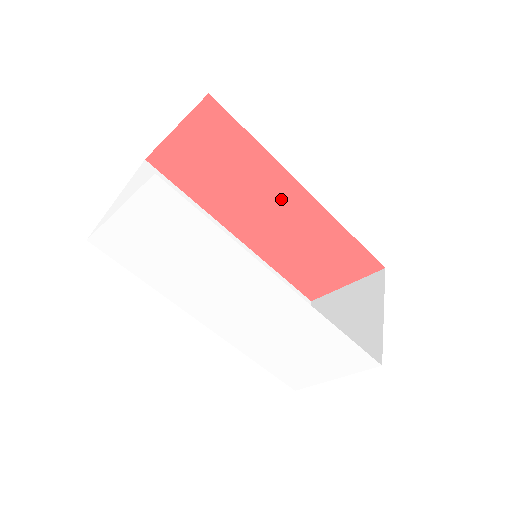
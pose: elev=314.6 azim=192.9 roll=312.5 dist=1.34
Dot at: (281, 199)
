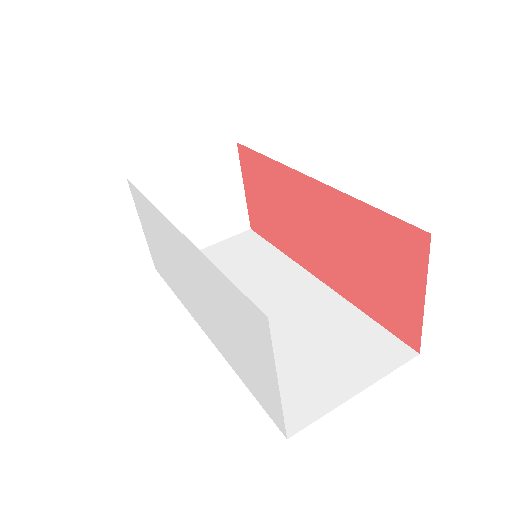
Dot at: (306, 203)
